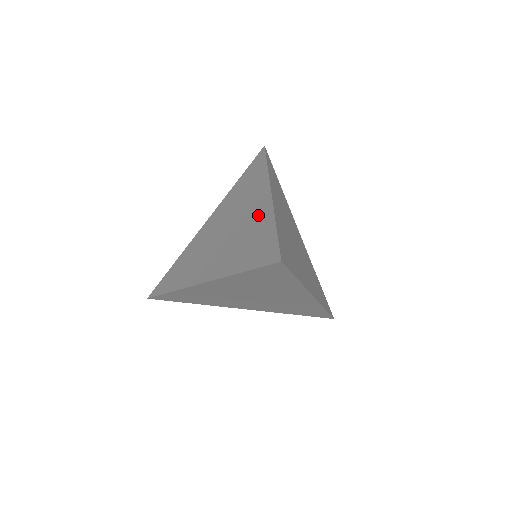
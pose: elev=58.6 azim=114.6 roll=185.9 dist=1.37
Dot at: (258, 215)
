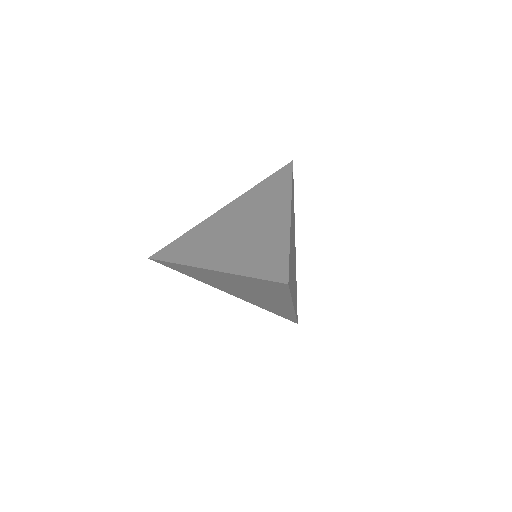
Dot at: (274, 229)
